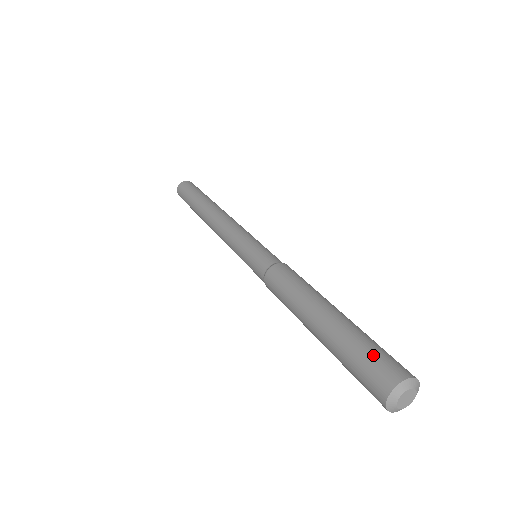
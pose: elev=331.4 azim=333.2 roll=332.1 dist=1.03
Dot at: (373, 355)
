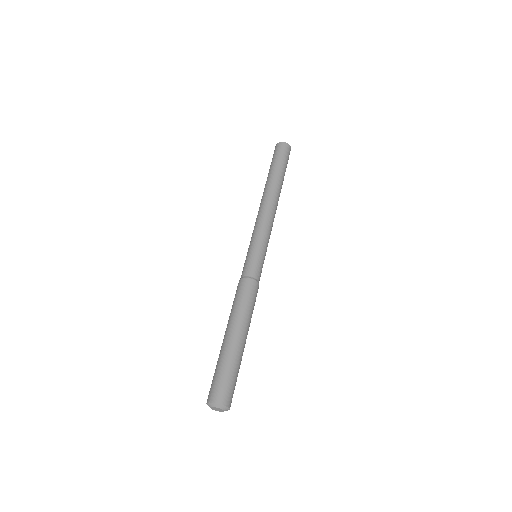
Dot at: (217, 379)
